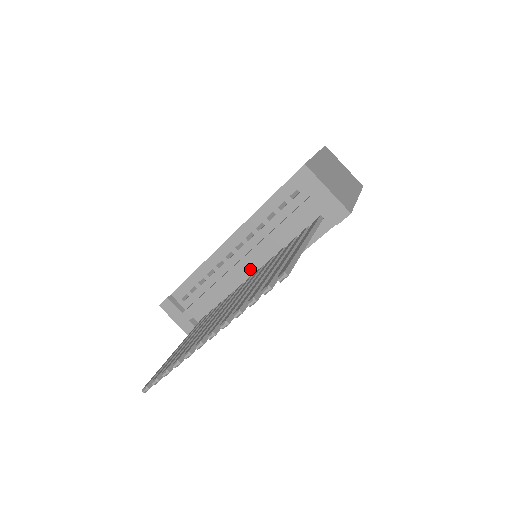
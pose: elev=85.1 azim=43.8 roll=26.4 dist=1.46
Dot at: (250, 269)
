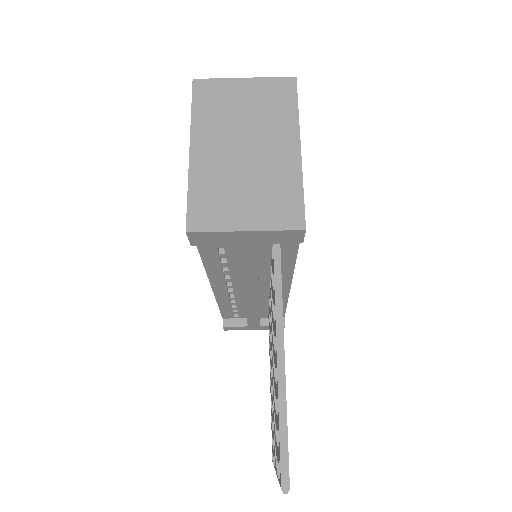
Dot at: (262, 287)
